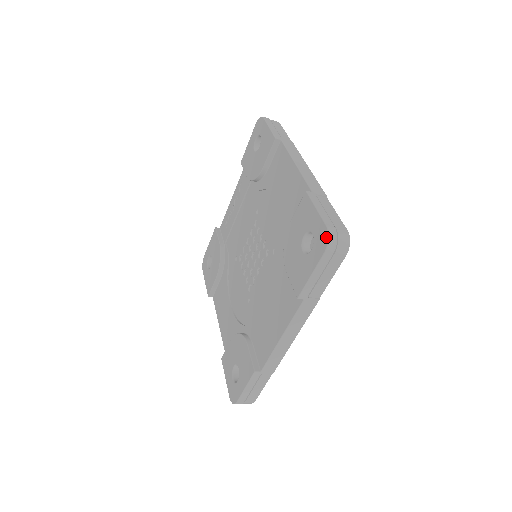
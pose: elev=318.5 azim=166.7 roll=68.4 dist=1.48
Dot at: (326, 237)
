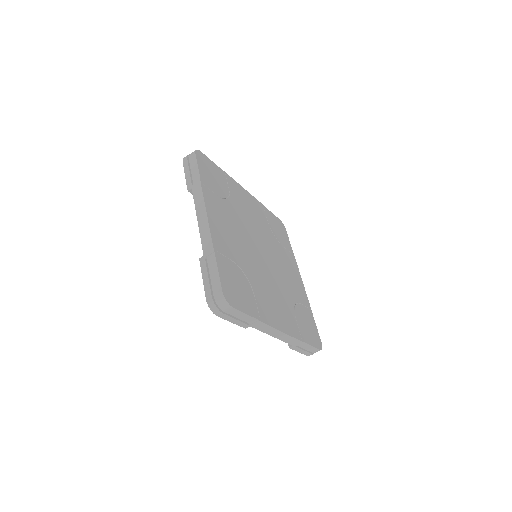
Dot at: (210, 308)
